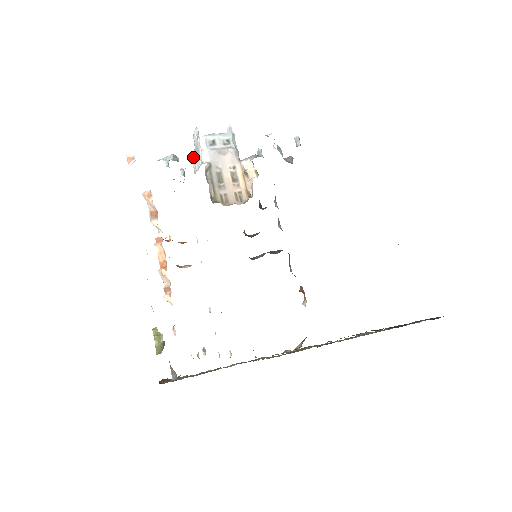
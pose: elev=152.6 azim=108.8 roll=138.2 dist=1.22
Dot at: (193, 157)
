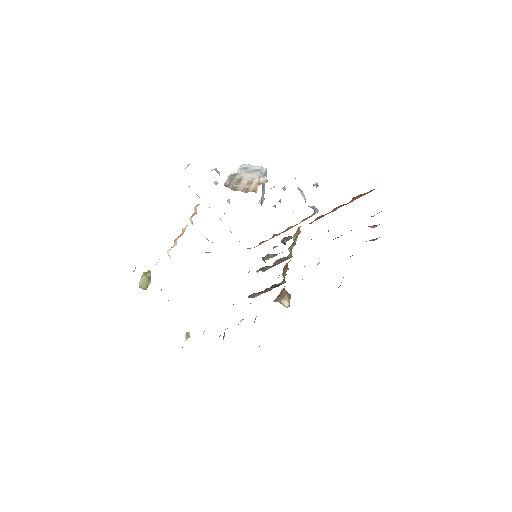
Dot at: occluded
